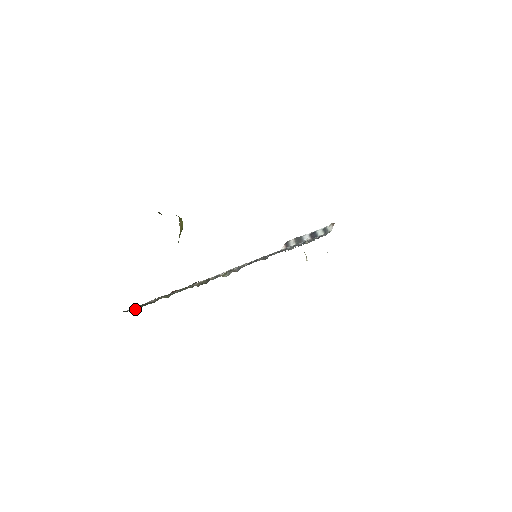
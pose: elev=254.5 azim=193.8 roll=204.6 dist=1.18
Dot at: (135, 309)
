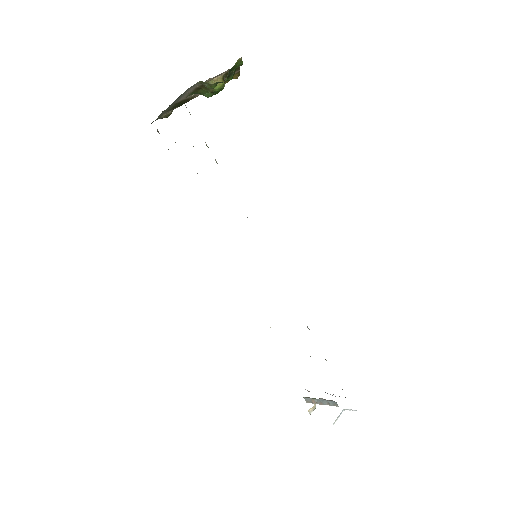
Dot at: (159, 133)
